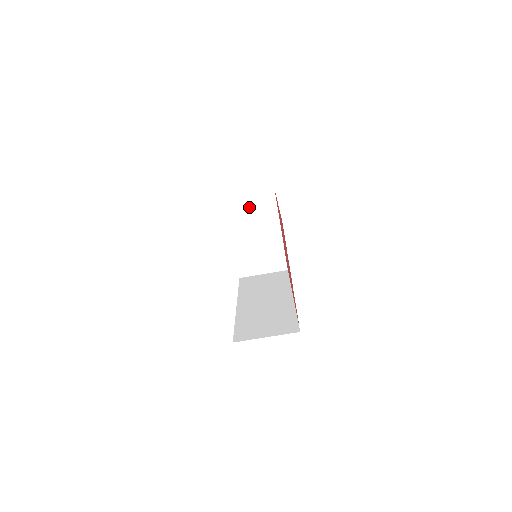
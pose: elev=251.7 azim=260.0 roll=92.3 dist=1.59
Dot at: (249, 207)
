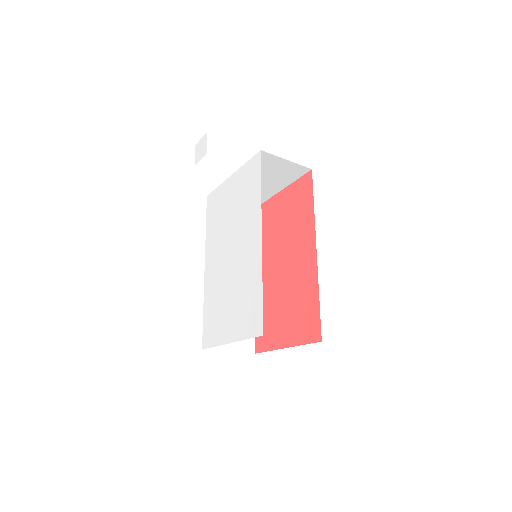
Dot at: (275, 167)
